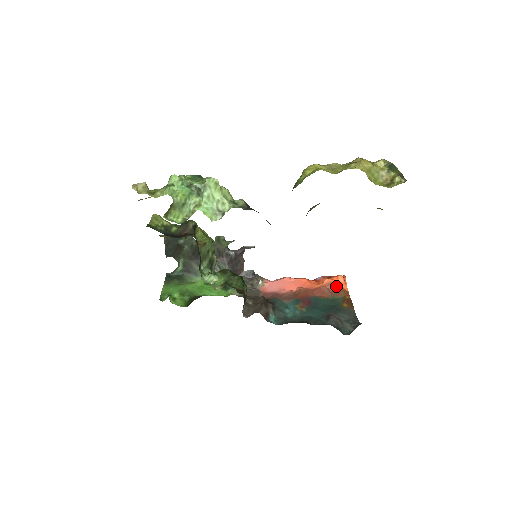
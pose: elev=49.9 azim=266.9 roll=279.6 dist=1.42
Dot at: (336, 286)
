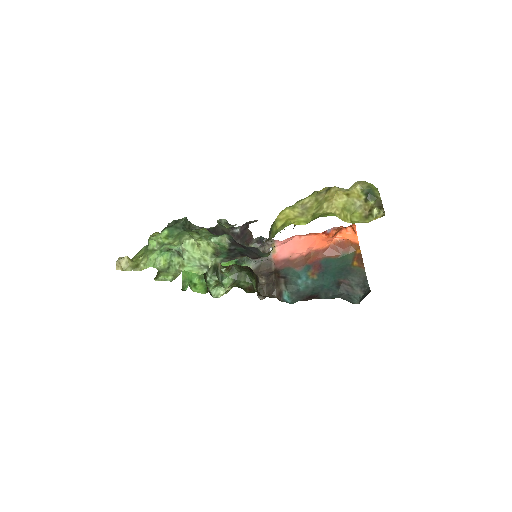
Dot at: (345, 242)
